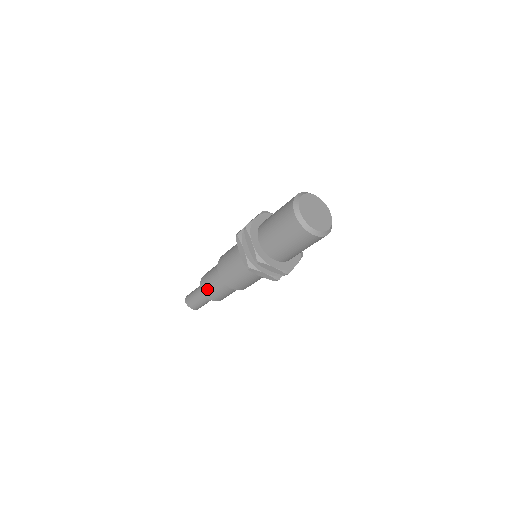
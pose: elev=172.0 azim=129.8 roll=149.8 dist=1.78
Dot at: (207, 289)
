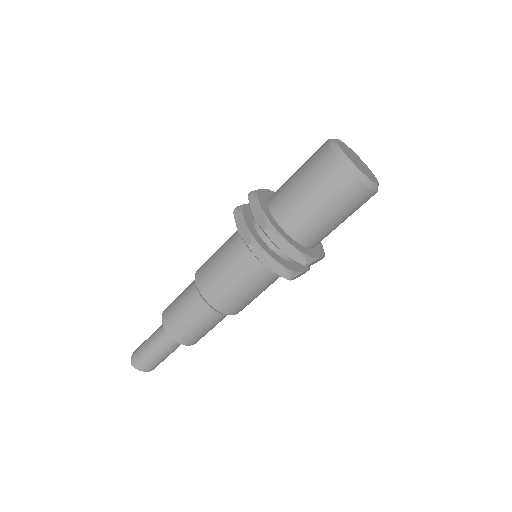
Dot at: (190, 336)
